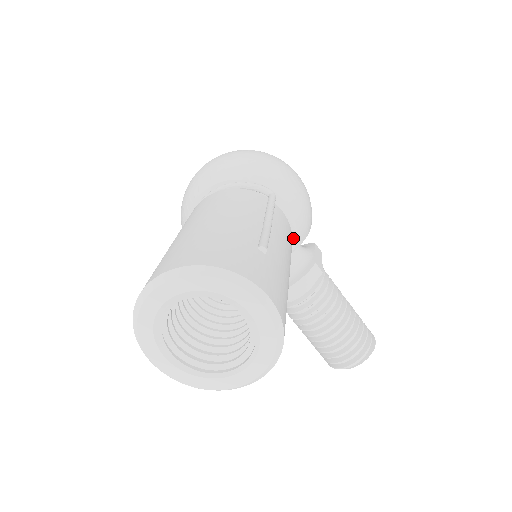
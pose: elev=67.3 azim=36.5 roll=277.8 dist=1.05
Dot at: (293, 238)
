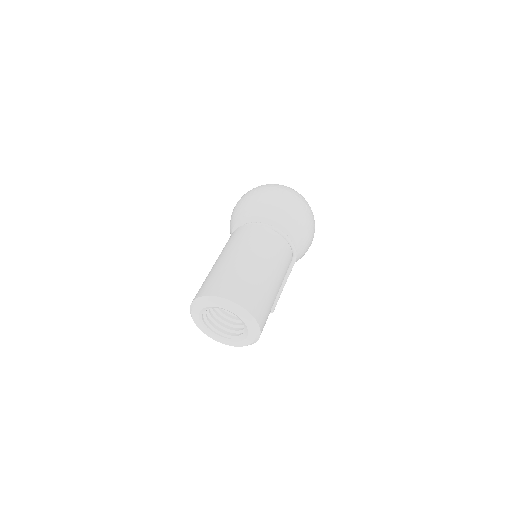
Dot at: occluded
